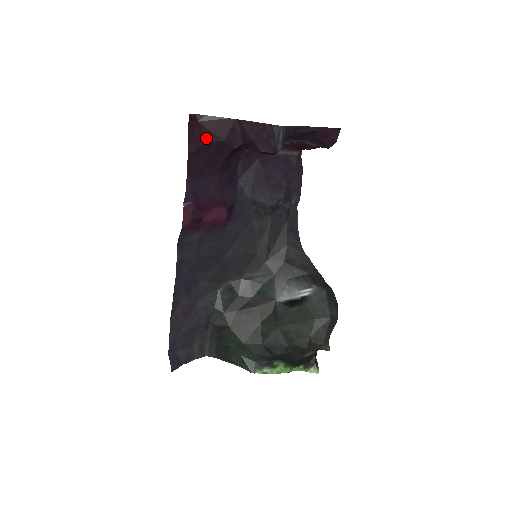
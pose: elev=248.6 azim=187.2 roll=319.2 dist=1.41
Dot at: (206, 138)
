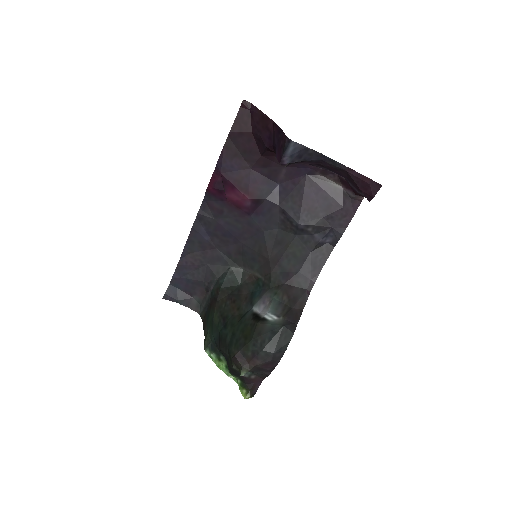
Dot at: (251, 127)
